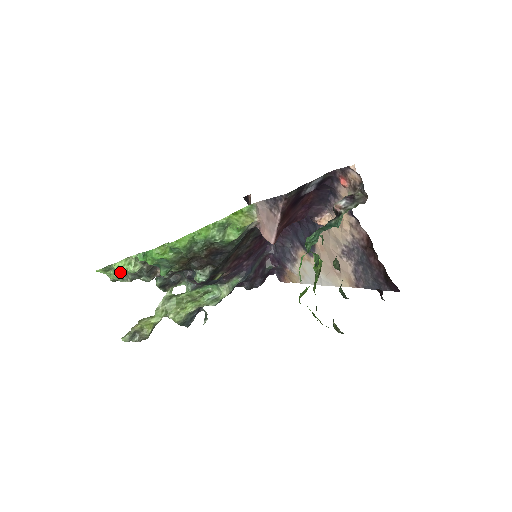
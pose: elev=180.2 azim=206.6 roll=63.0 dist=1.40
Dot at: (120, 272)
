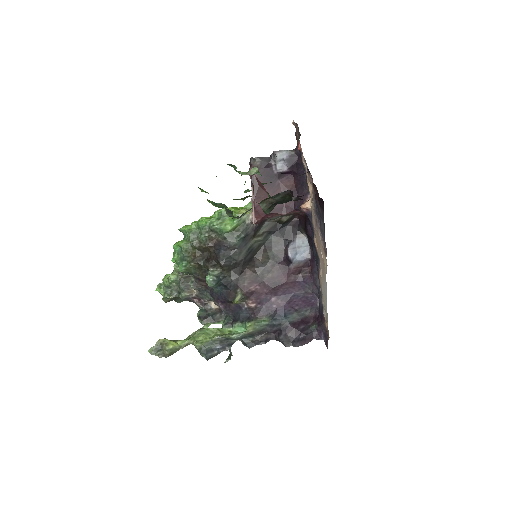
Dot at: (164, 282)
